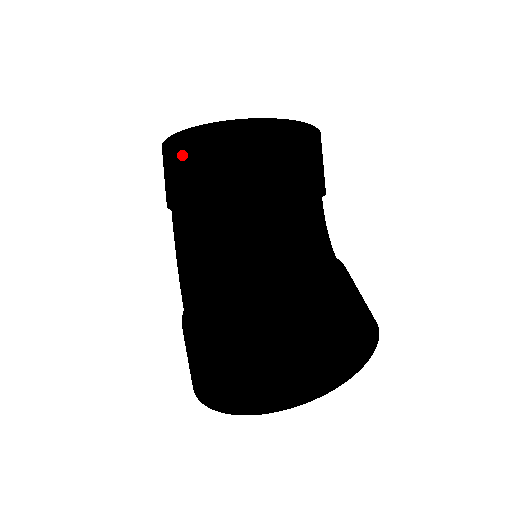
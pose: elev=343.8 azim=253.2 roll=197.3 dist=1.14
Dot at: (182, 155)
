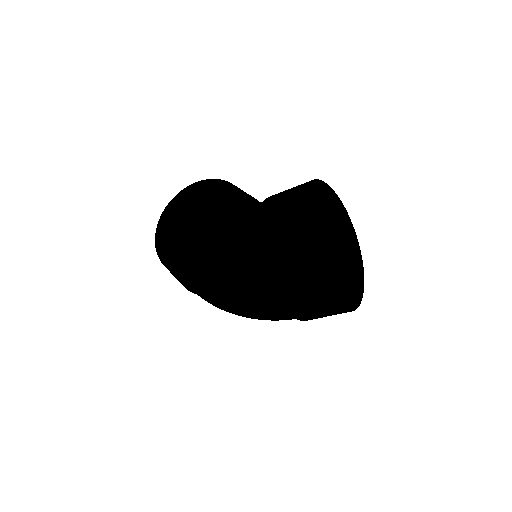
Dot at: (197, 191)
